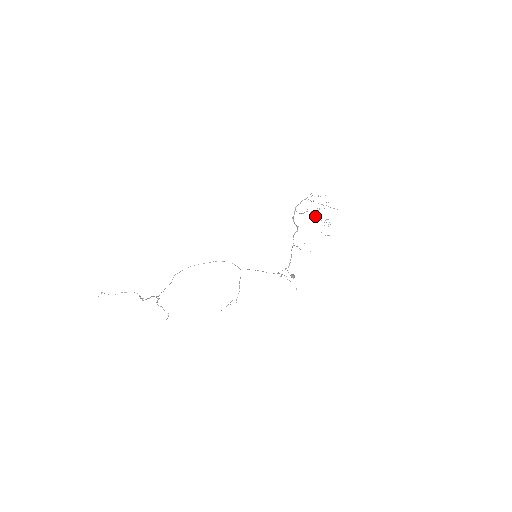
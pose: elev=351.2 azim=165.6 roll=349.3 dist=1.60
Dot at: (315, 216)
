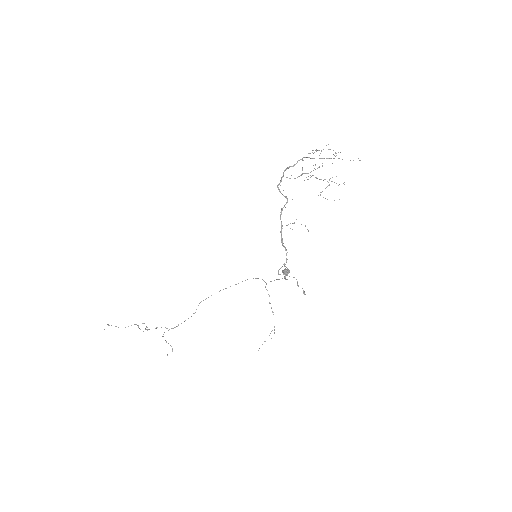
Dot at: occluded
